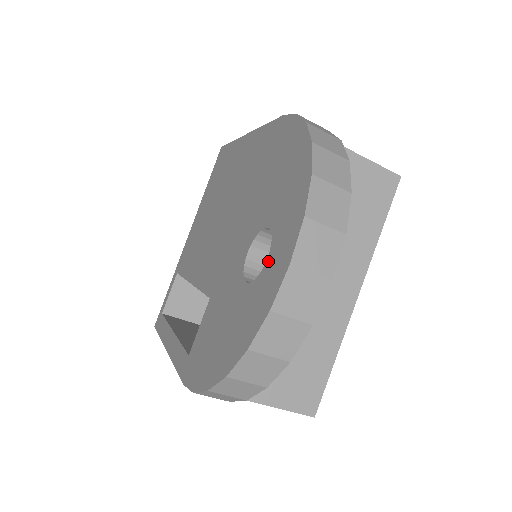
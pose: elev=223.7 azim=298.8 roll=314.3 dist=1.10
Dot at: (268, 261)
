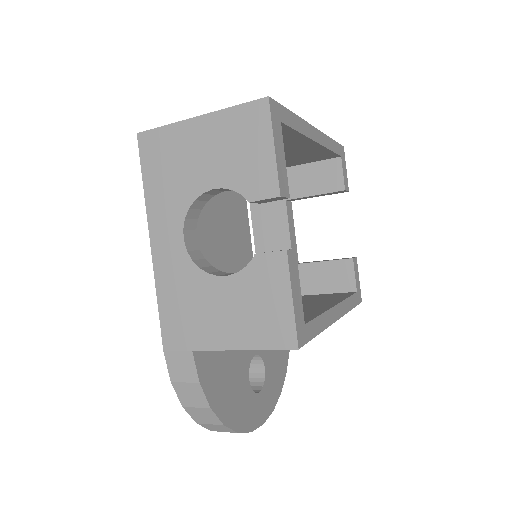
Dot at: occluded
